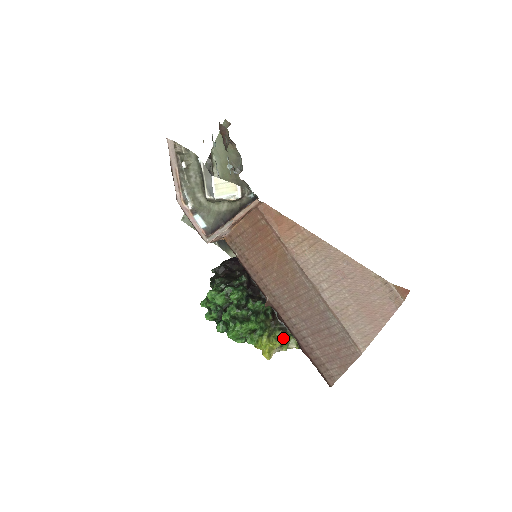
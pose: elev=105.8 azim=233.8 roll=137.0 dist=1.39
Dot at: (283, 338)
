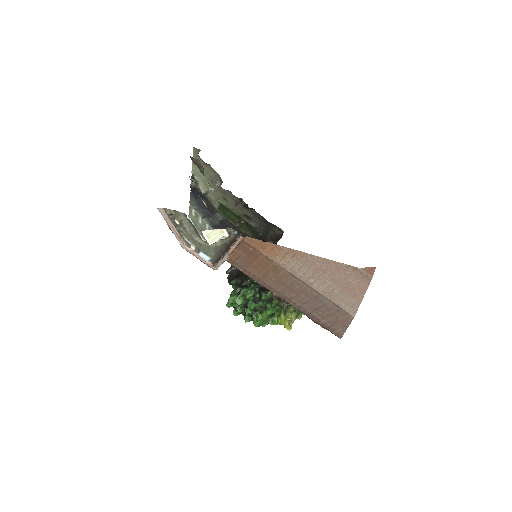
Dot at: (296, 311)
